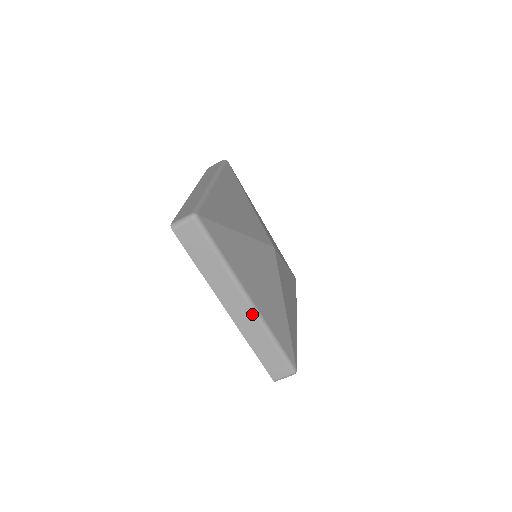
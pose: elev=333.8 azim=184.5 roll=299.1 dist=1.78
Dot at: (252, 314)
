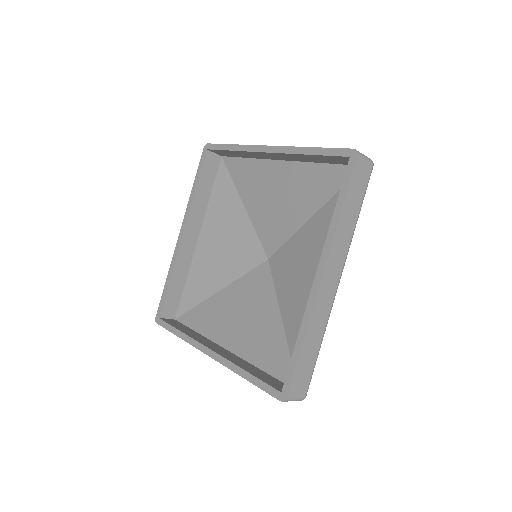
Dot at: (333, 298)
